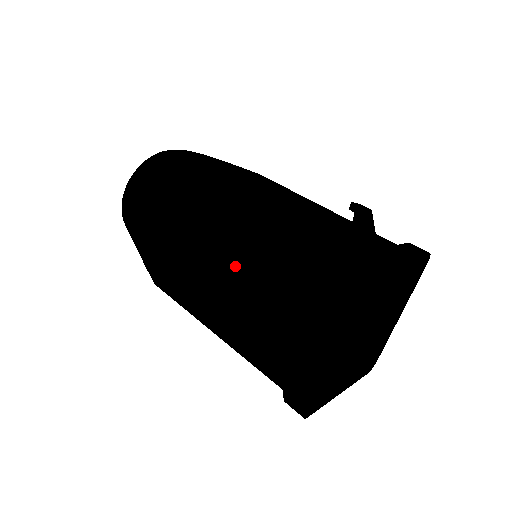
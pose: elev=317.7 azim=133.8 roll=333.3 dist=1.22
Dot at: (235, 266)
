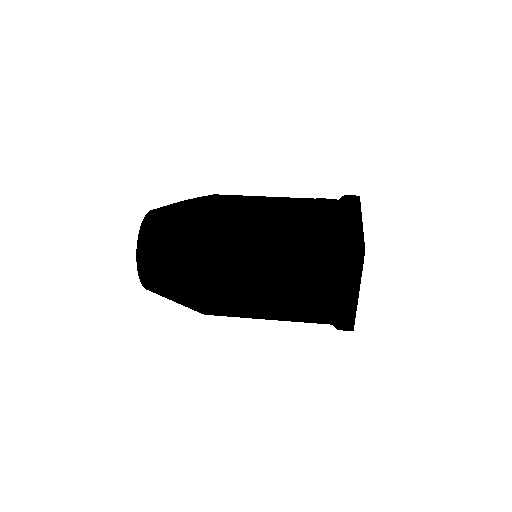
Dot at: (268, 280)
